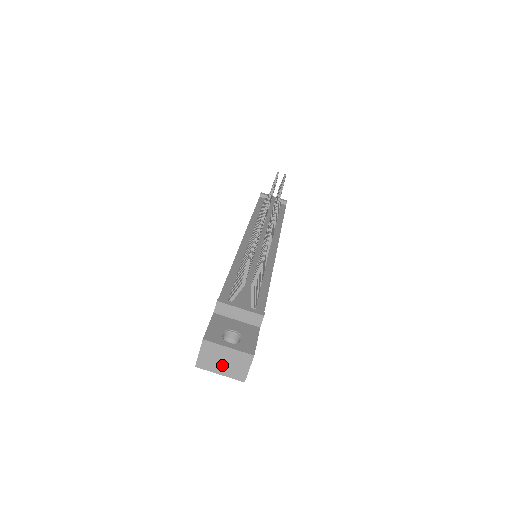
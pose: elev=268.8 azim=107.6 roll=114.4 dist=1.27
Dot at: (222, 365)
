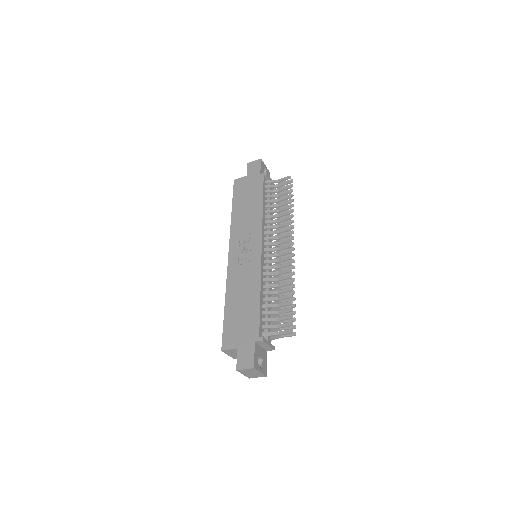
Dot at: (249, 374)
